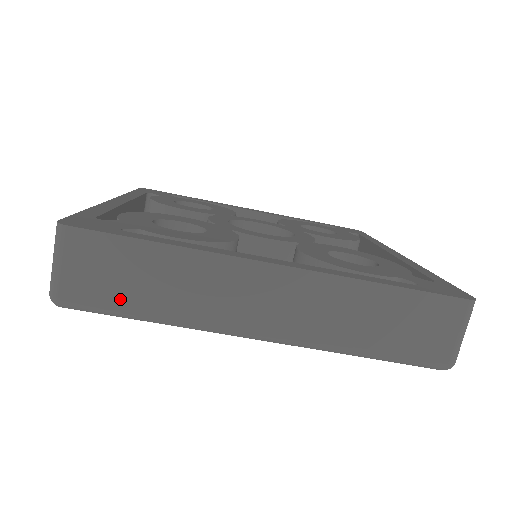
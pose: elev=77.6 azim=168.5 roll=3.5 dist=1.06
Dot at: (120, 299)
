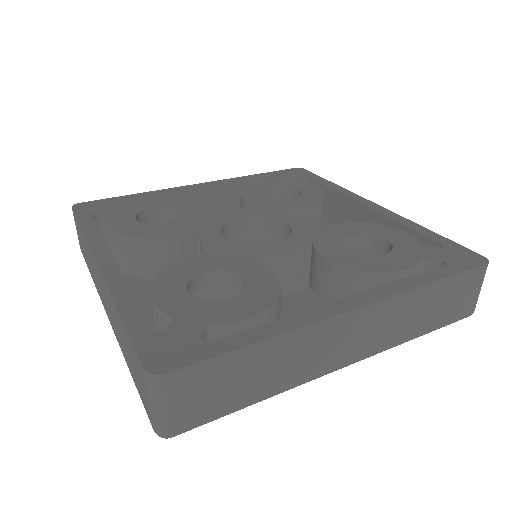
Dot at: (229, 404)
